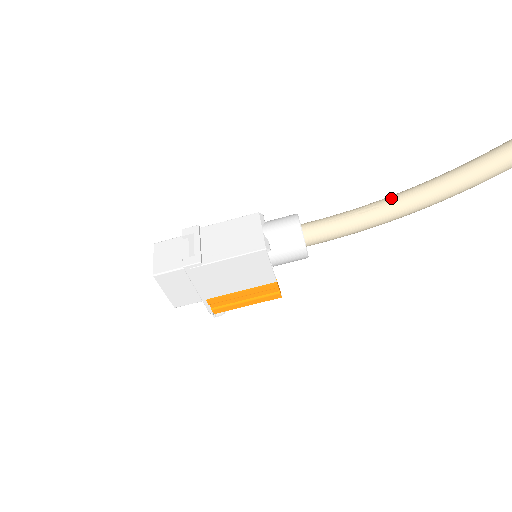
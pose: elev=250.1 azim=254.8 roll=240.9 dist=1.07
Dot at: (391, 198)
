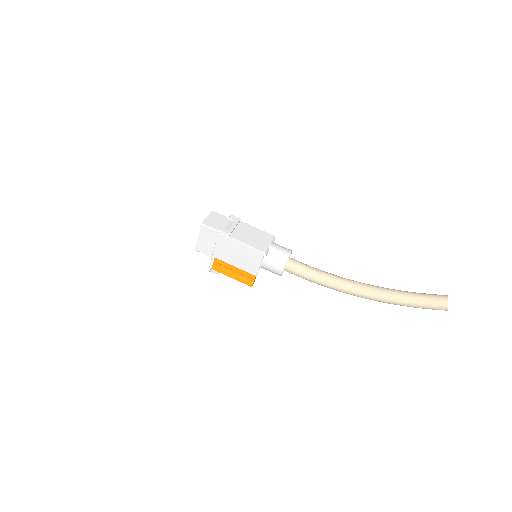
Dot at: (342, 278)
